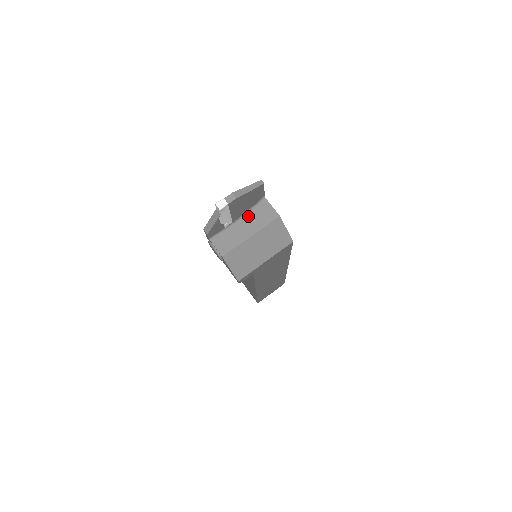
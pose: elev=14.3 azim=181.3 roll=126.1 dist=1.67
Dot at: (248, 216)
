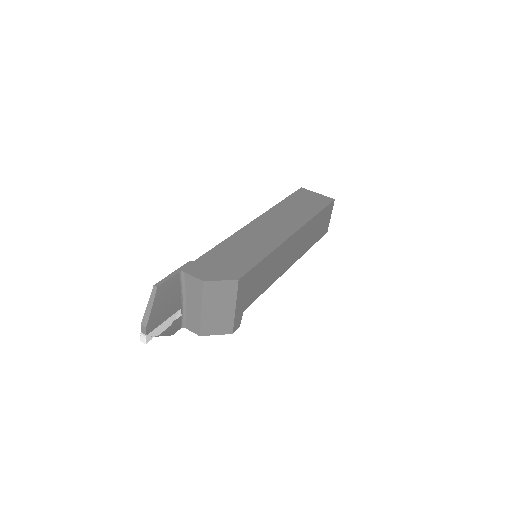
Dot at: (186, 294)
